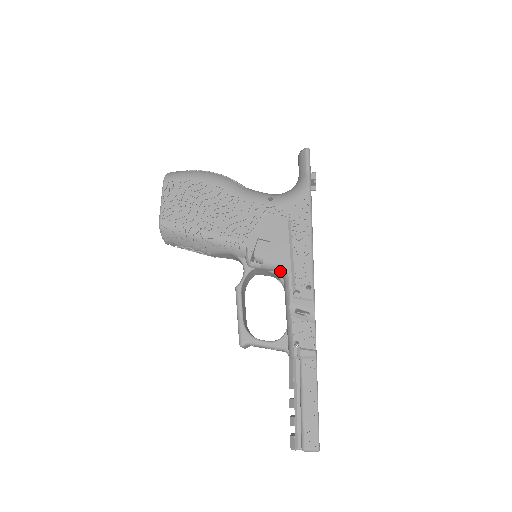
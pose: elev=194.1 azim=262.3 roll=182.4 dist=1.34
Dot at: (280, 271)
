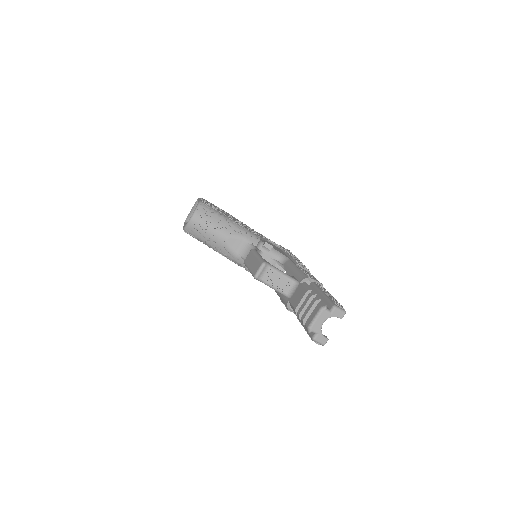
Dot at: (282, 258)
